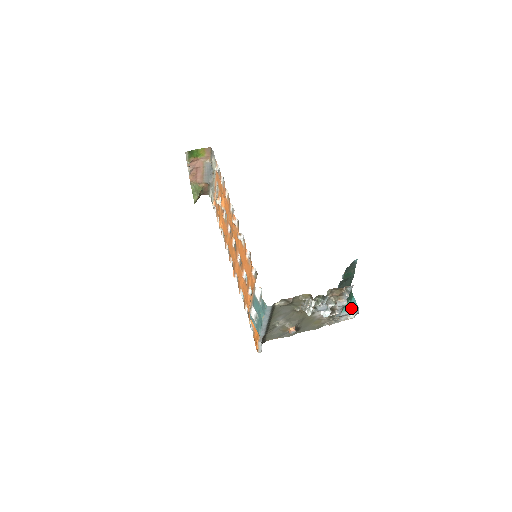
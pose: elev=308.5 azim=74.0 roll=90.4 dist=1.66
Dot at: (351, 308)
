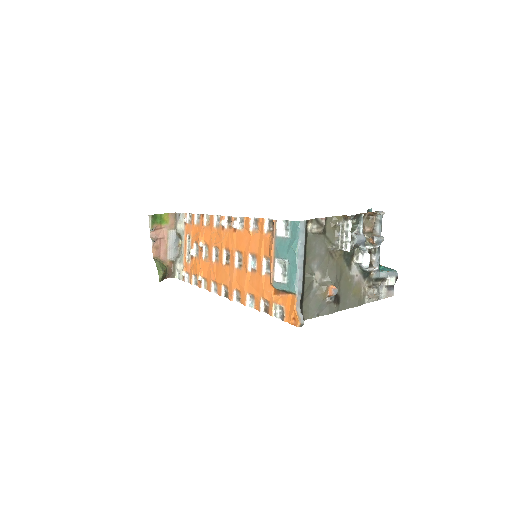
Dot at: (387, 270)
